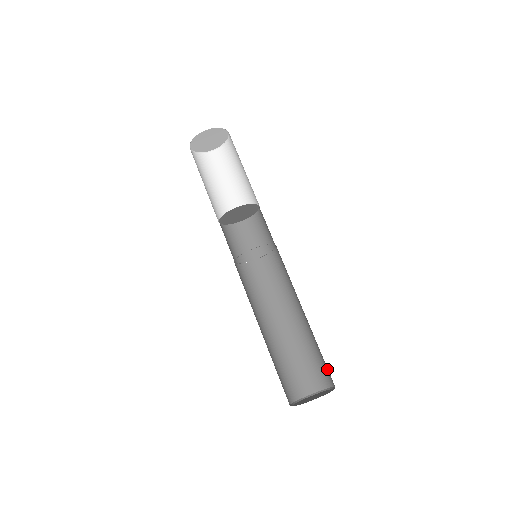
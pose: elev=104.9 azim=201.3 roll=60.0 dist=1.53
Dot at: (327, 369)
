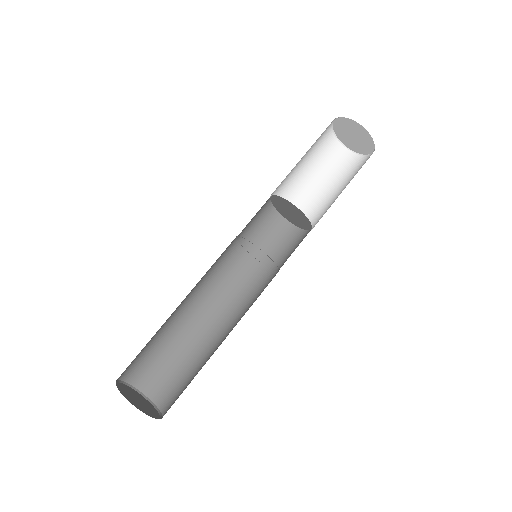
Dot at: (177, 398)
